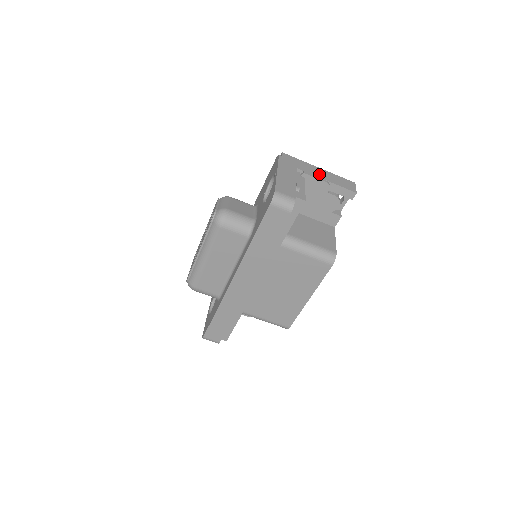
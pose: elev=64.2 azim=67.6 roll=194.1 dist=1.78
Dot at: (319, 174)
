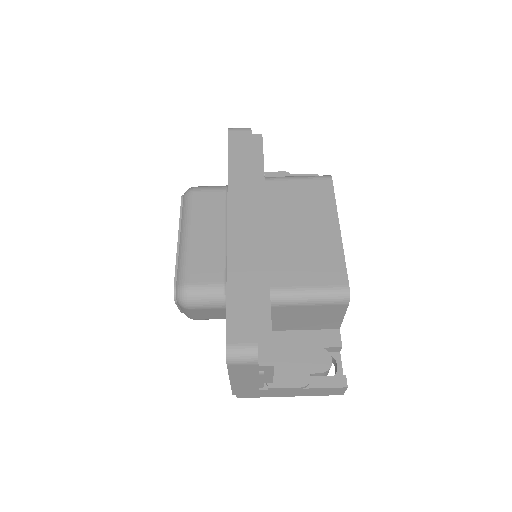
Dot at: occluded
